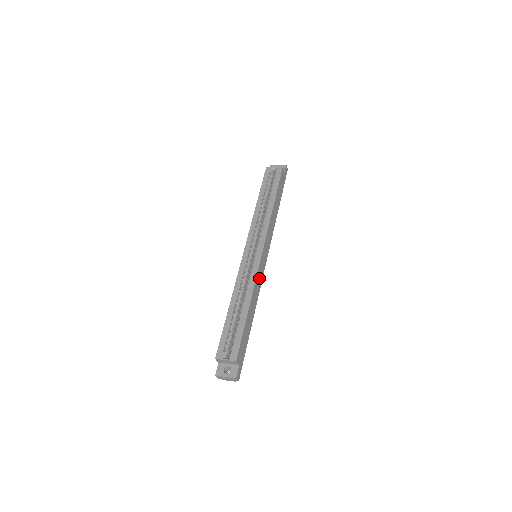
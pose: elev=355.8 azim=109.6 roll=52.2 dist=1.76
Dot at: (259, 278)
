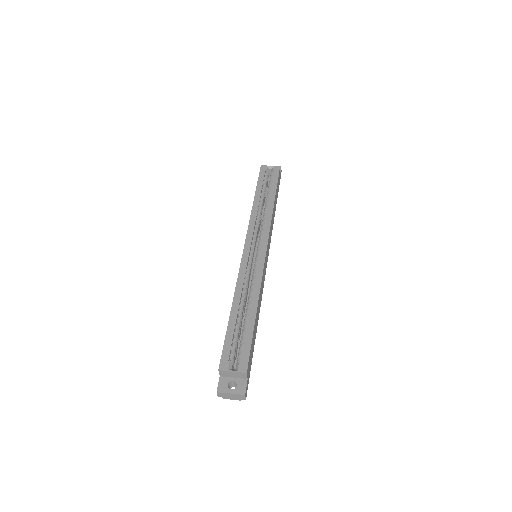
Dot at: (263, 279)
